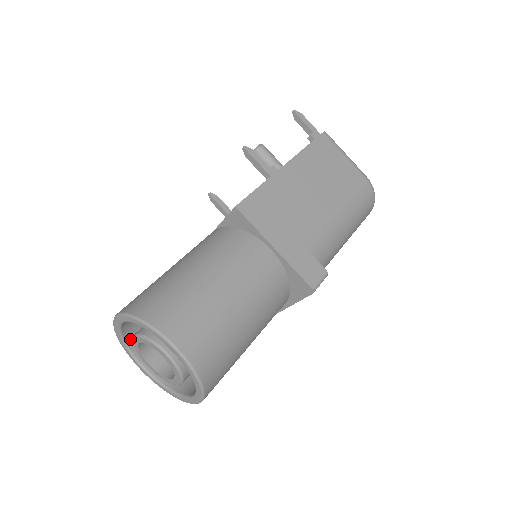
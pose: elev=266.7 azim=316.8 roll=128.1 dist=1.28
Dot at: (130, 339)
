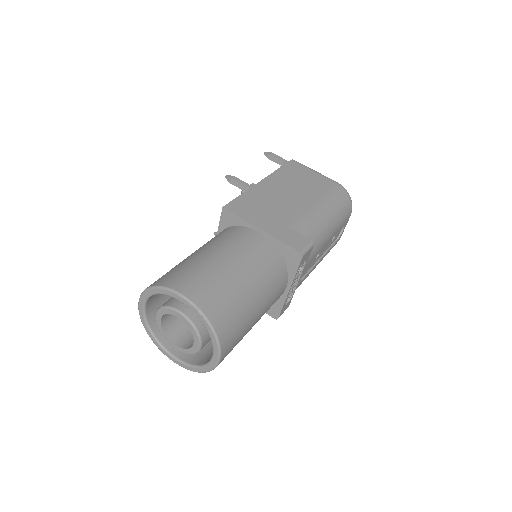
Dot at: (157, 331)
